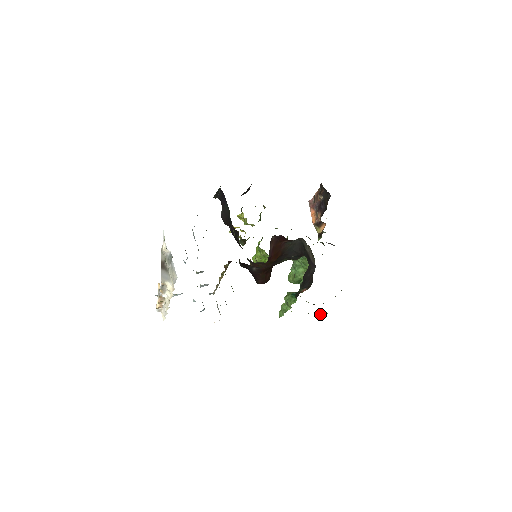
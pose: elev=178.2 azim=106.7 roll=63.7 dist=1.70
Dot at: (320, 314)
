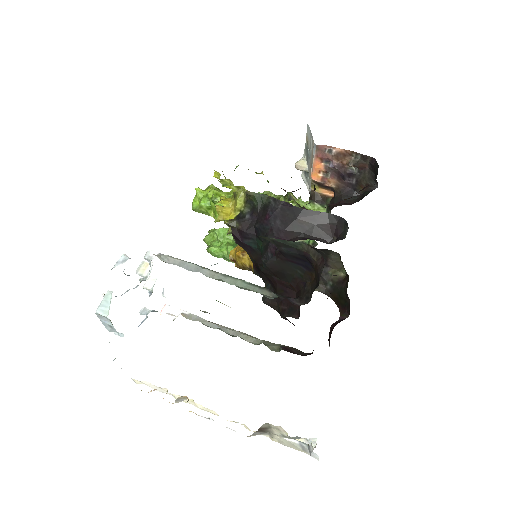
Dot at: occluded
